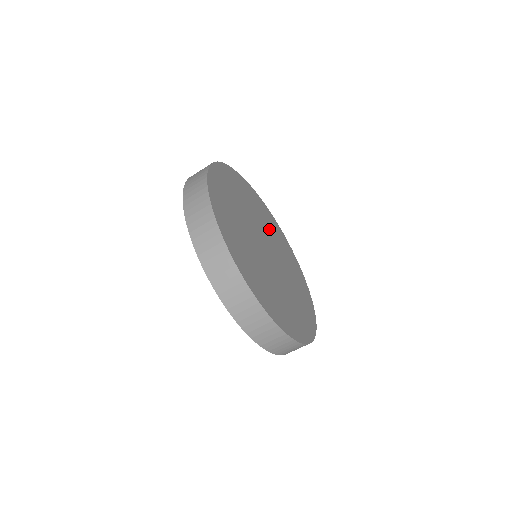
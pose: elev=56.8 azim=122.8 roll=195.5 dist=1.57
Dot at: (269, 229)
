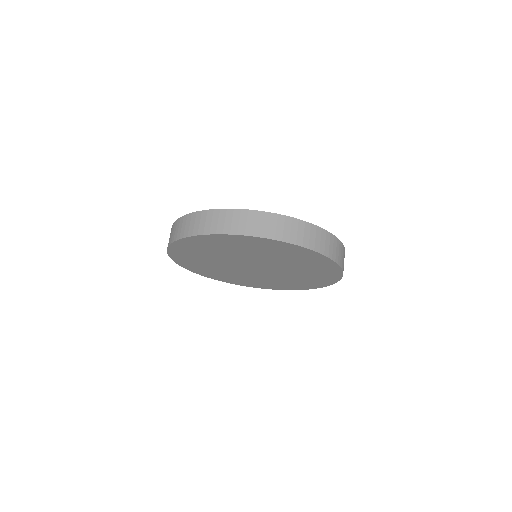
Dot at: occluded
